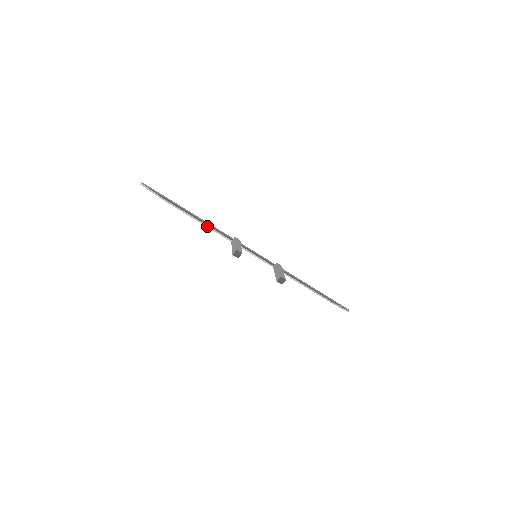
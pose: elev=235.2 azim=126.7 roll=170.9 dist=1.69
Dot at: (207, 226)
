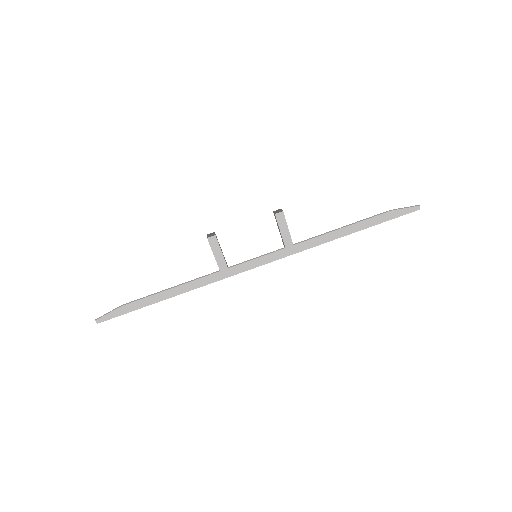
Dot at: (184, 284)
